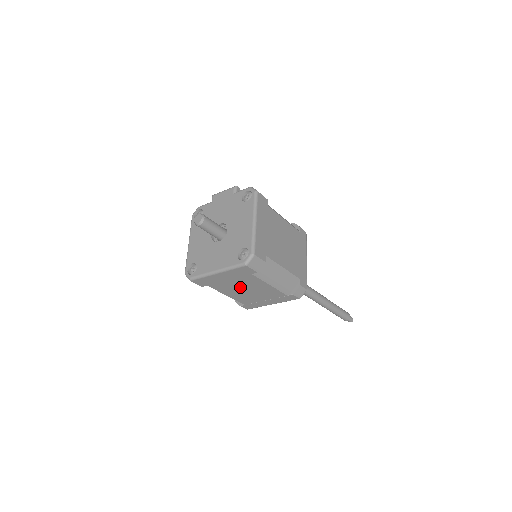
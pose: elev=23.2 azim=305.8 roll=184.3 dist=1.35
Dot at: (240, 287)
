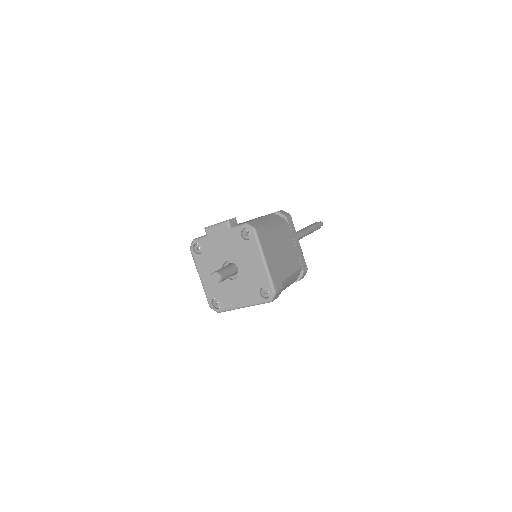
Dot at: occluded
